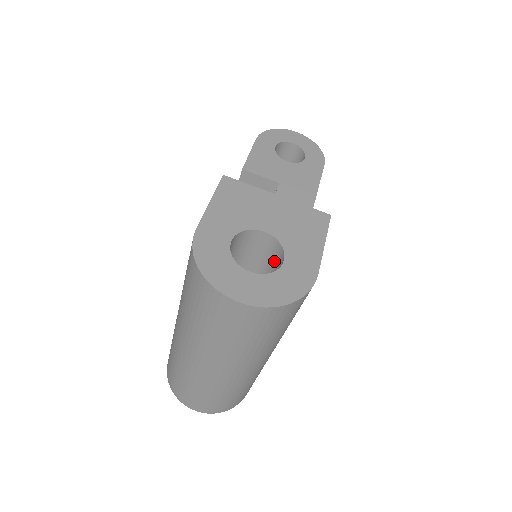
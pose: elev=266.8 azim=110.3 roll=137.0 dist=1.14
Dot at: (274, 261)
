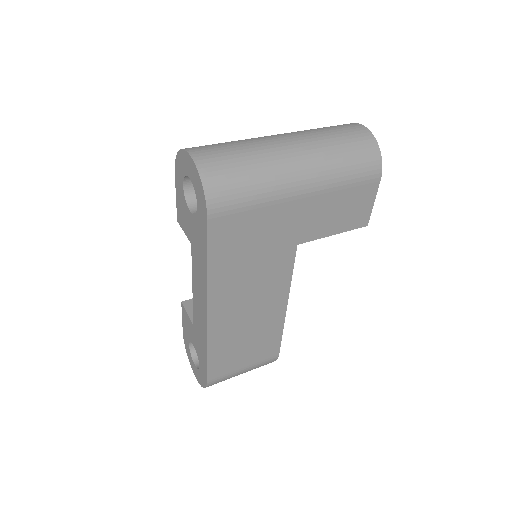
Dot at: occluded
